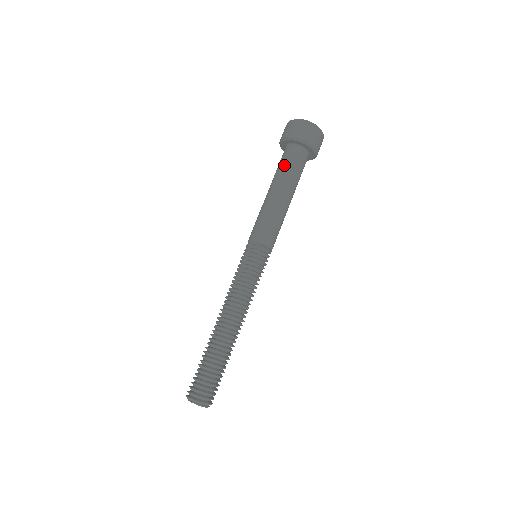
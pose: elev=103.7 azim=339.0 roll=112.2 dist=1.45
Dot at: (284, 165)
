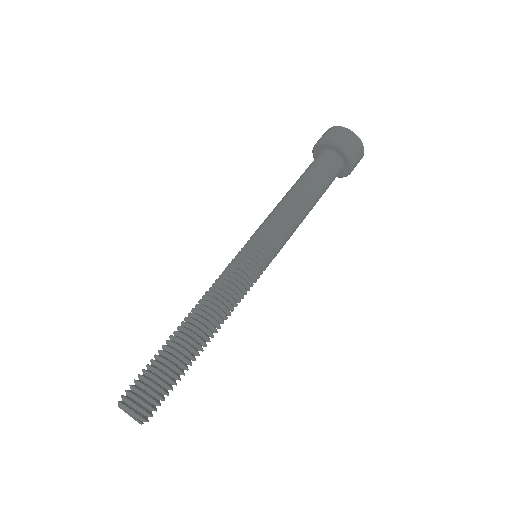
Dot at: (325, 174)
